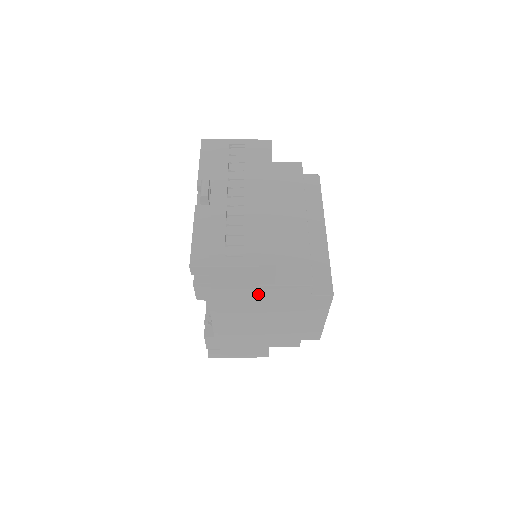
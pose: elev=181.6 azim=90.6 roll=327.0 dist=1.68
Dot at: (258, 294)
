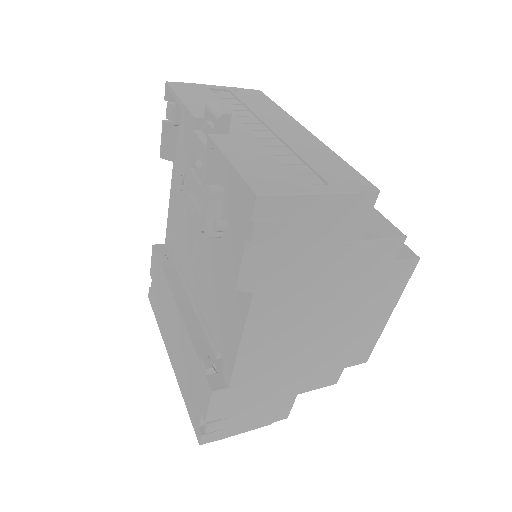
Dot at: (331, 265)
